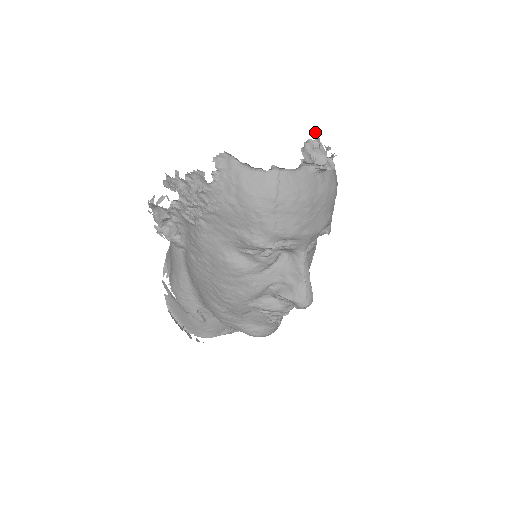
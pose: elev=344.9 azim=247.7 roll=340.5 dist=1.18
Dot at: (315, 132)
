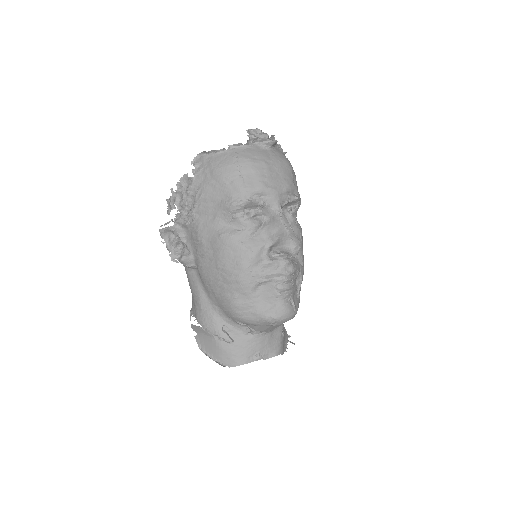
Dot at: occluded
